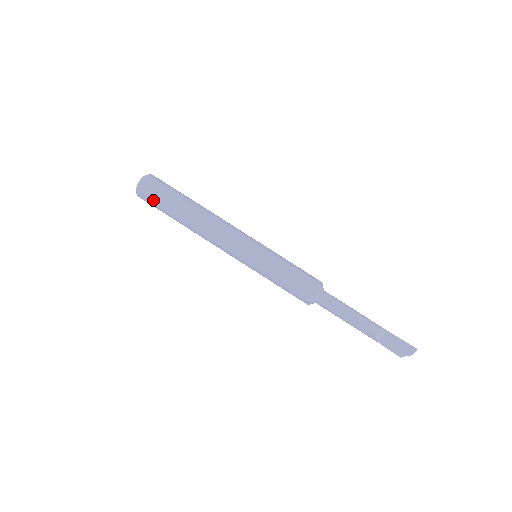
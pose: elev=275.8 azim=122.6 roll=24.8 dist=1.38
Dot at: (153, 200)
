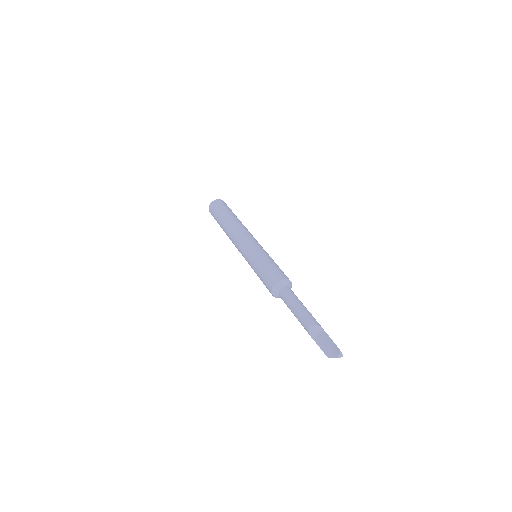
Dot at: (213, 215)
